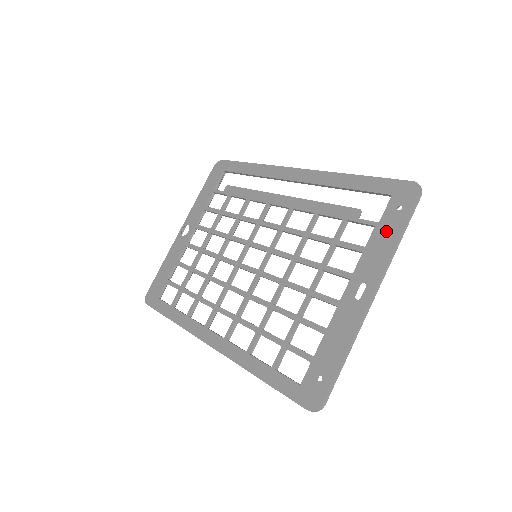
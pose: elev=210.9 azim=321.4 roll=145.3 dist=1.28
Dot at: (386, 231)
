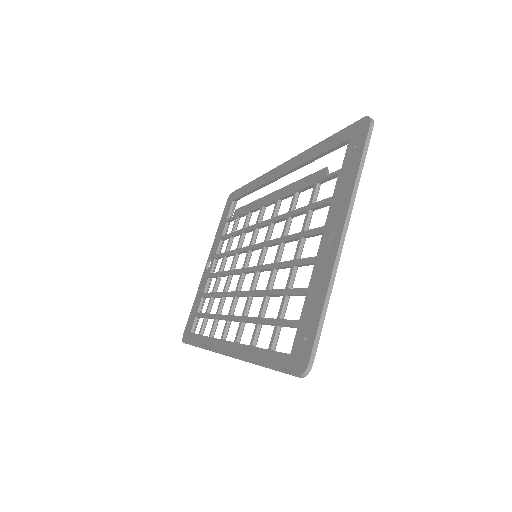
Dot at: (347, 172)
